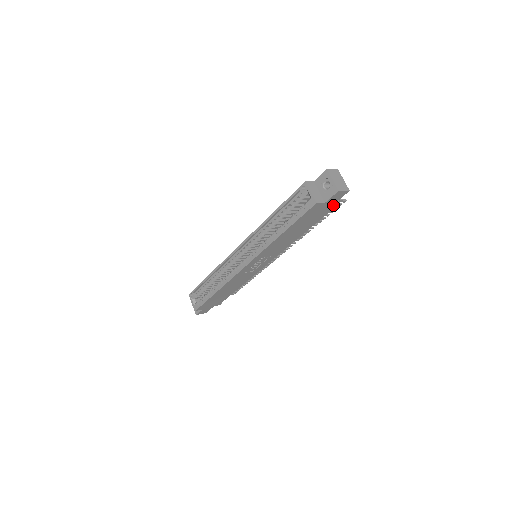
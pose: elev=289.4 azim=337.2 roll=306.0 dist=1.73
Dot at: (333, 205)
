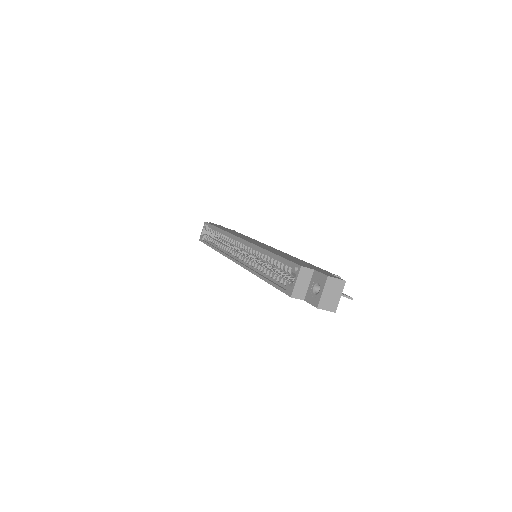
Dot at: occluded
